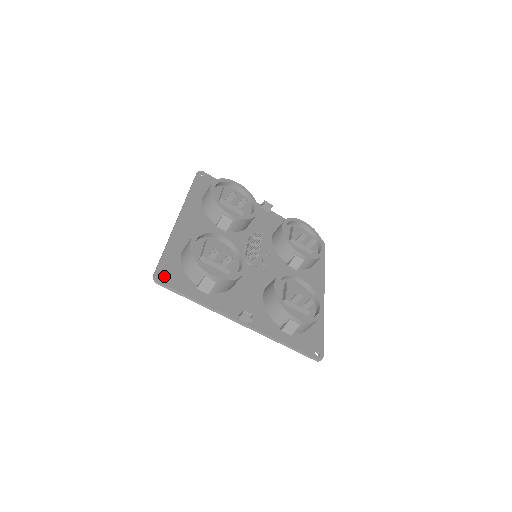
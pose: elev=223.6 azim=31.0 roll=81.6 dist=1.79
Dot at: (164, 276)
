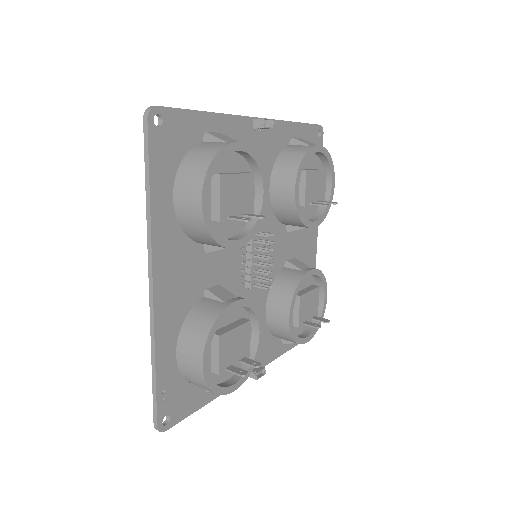
Dot at: (168, 416)
